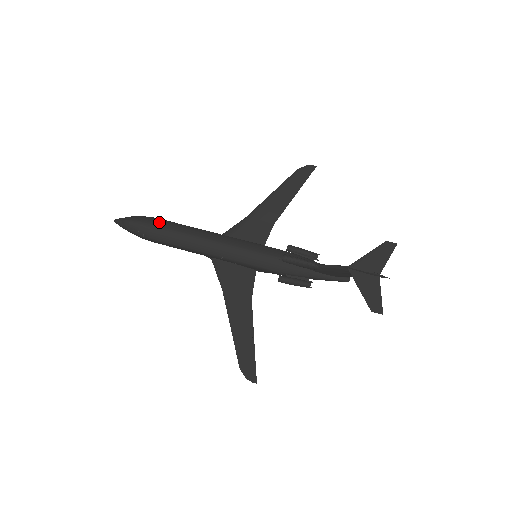
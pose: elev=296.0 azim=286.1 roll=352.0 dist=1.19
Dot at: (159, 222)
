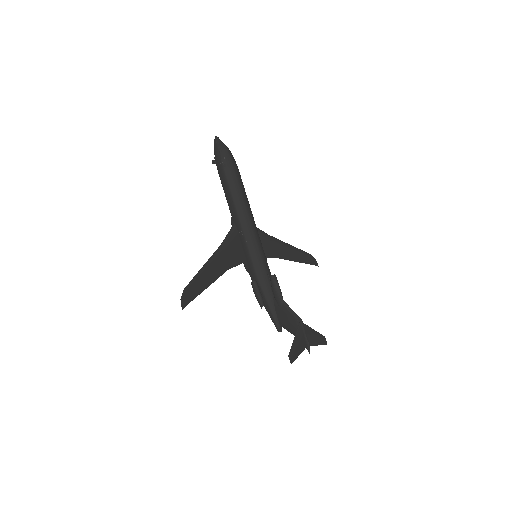
Dot at: occluded
